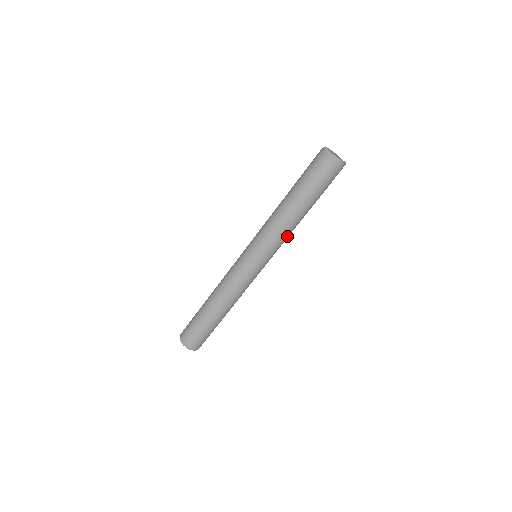
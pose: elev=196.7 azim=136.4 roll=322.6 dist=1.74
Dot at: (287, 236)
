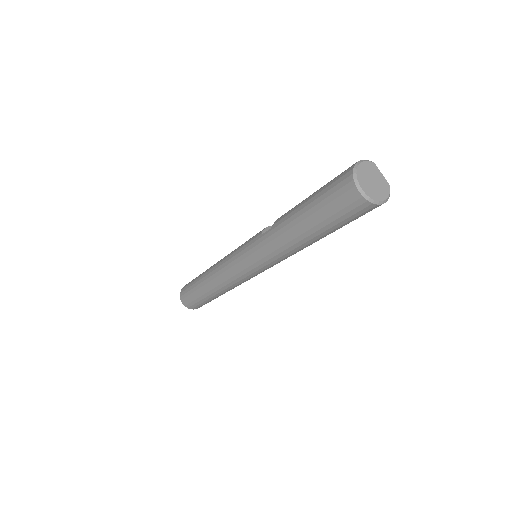
Dot at: occluded
